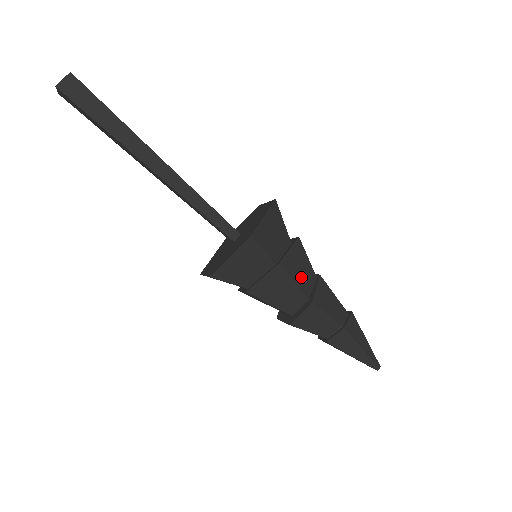
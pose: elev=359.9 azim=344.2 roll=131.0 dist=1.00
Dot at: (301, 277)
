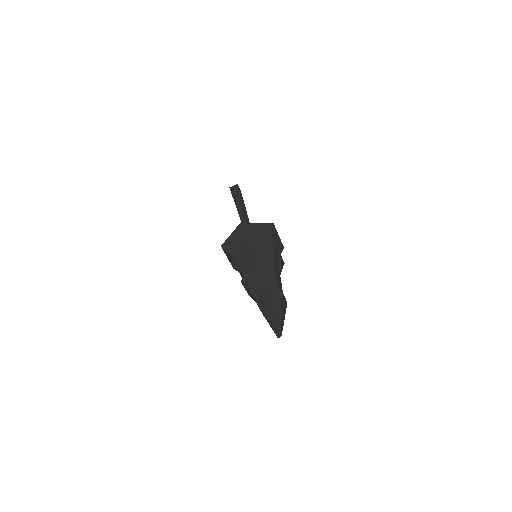
Dot at: (260, 257)
